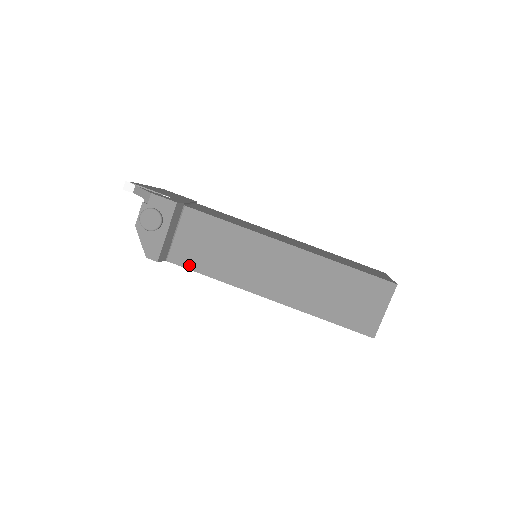
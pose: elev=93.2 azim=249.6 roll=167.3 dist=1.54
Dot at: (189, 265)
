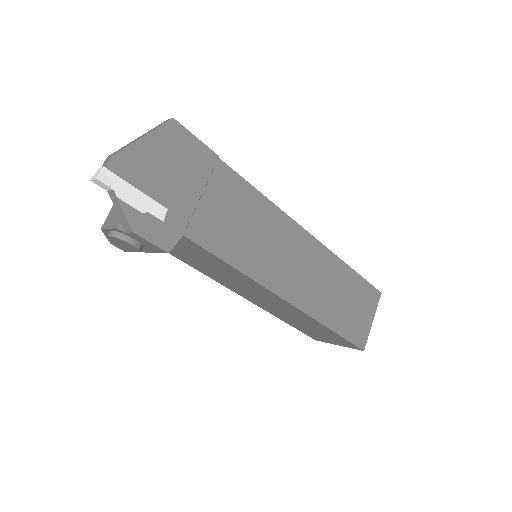
Dot at: occluded
